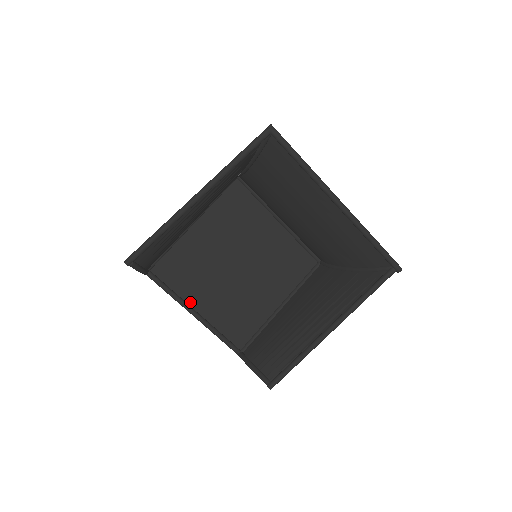
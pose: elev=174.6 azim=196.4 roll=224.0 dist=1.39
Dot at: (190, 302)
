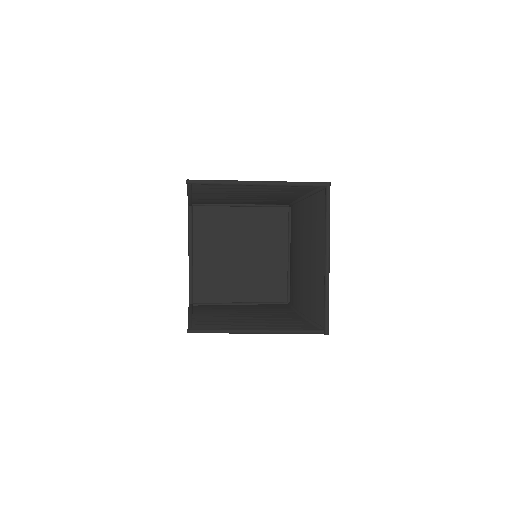
Dot at: (195, 246)
